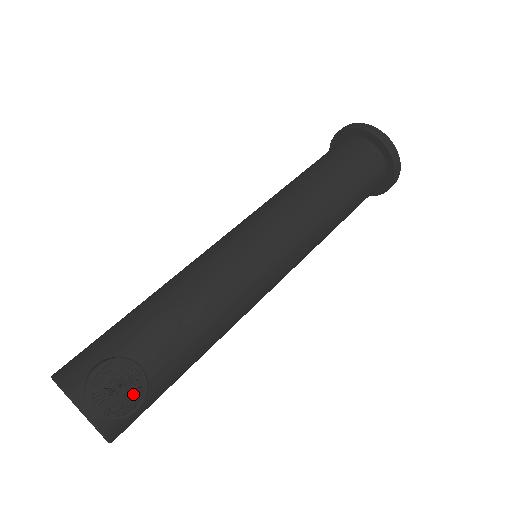
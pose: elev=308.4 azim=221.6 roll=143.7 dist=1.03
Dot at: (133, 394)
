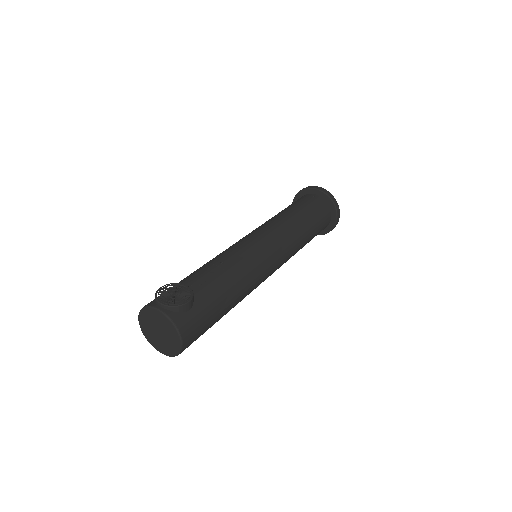
Dot at: occluded
